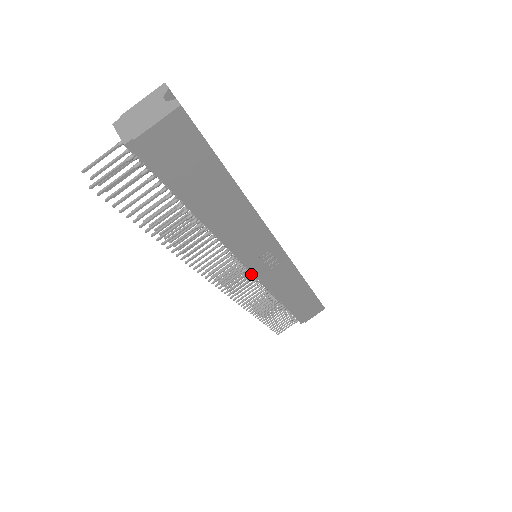
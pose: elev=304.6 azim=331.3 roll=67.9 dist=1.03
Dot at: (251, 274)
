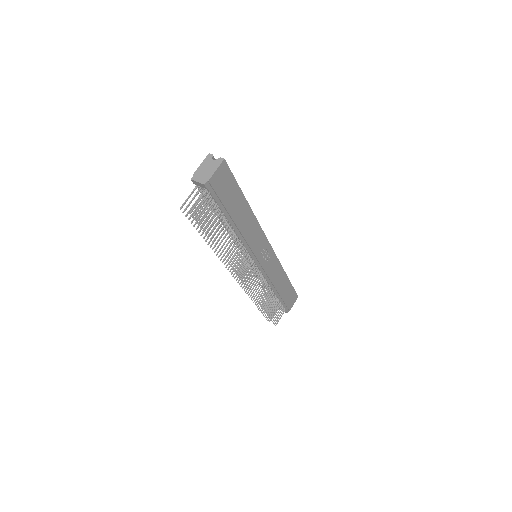
Dot at: (257, 269)
